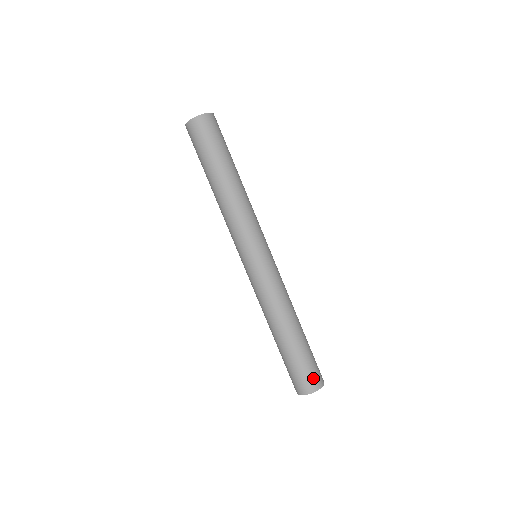
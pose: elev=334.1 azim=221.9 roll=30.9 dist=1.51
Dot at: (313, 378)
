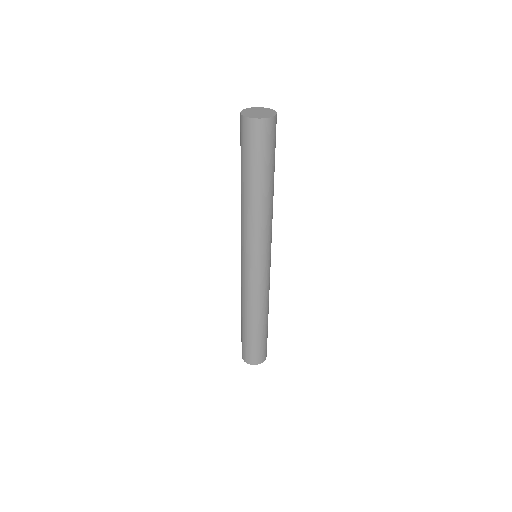
Dot at: (248, 356)
